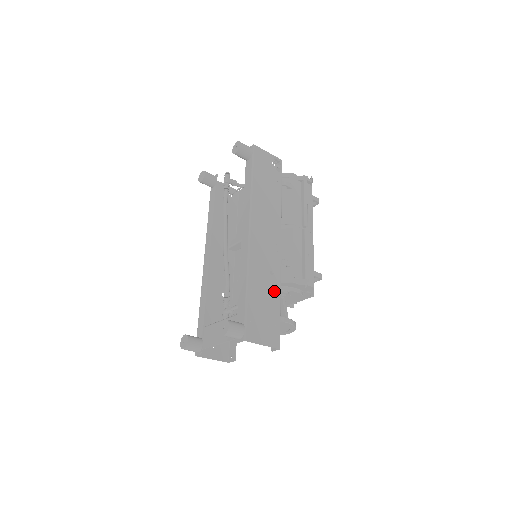
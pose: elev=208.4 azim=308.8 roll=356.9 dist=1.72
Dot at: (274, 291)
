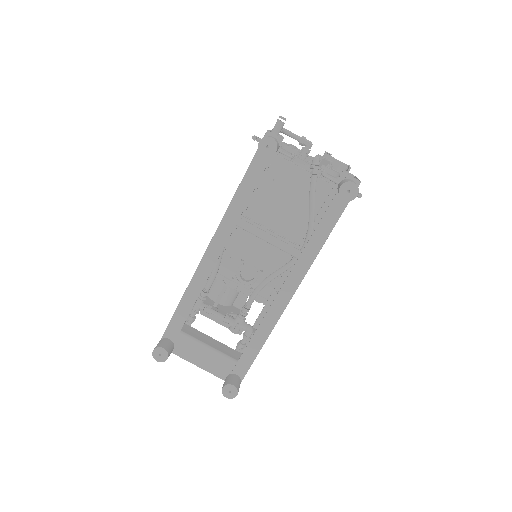
Dot at: occluded
